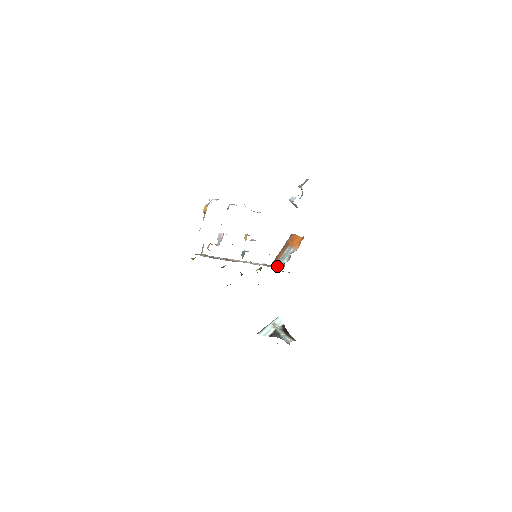
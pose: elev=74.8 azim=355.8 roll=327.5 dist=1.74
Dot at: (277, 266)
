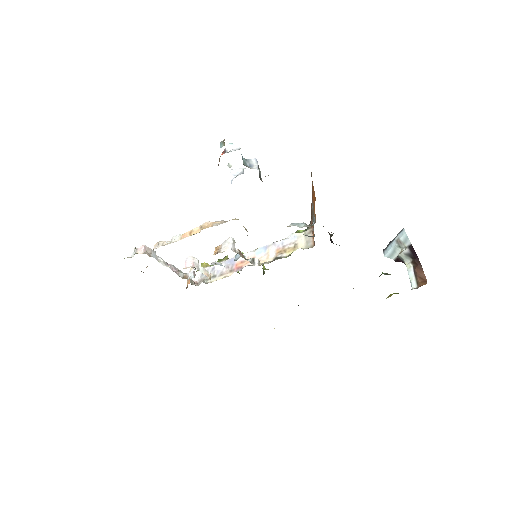
Dot at: (312, 233)
